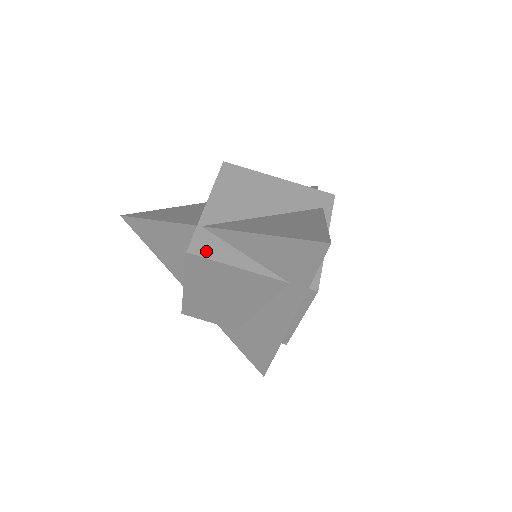
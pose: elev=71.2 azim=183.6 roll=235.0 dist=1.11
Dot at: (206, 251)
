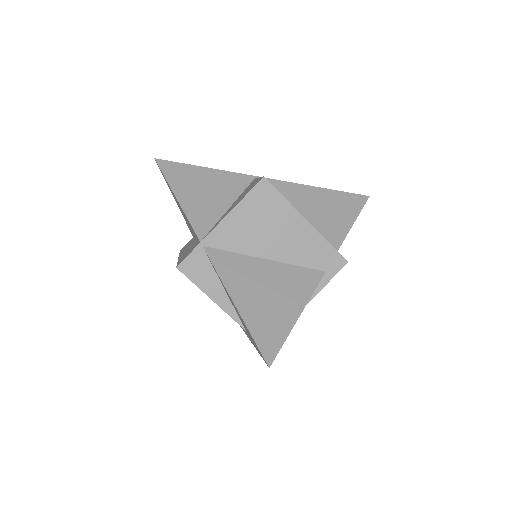
Dot at: (194, 273)
